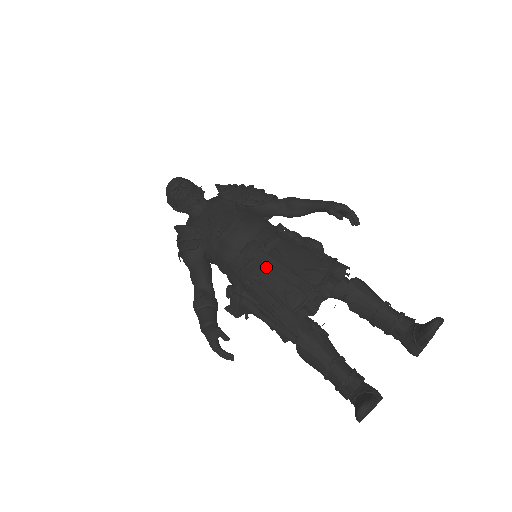
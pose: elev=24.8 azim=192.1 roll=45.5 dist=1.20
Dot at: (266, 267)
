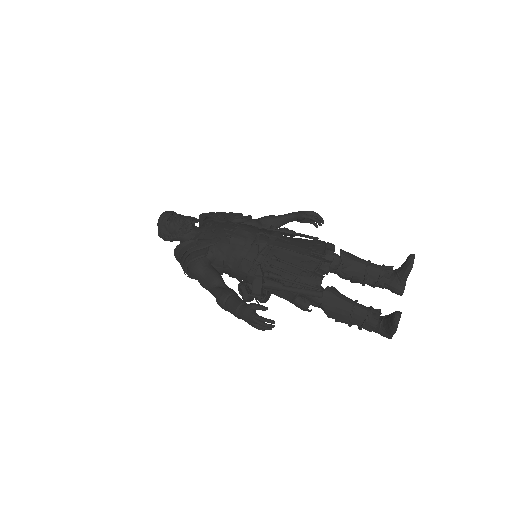
Dot at: (278, 250)
